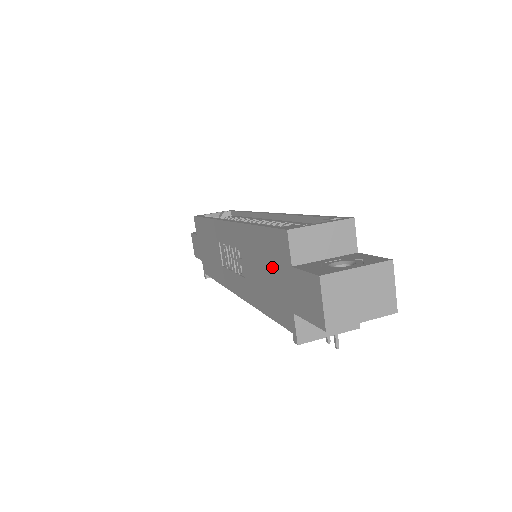
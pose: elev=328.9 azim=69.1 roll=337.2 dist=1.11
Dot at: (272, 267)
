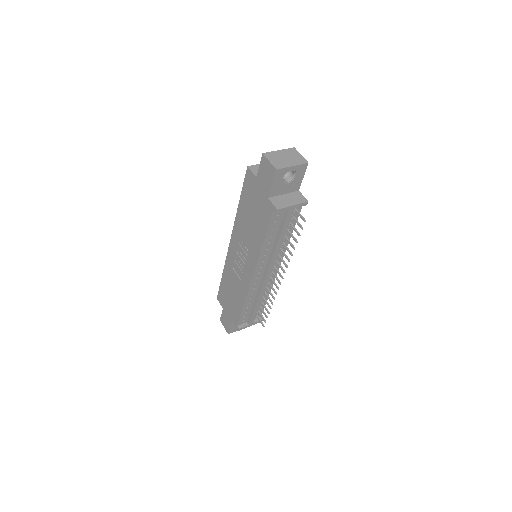
Dot at: (253, 201)
